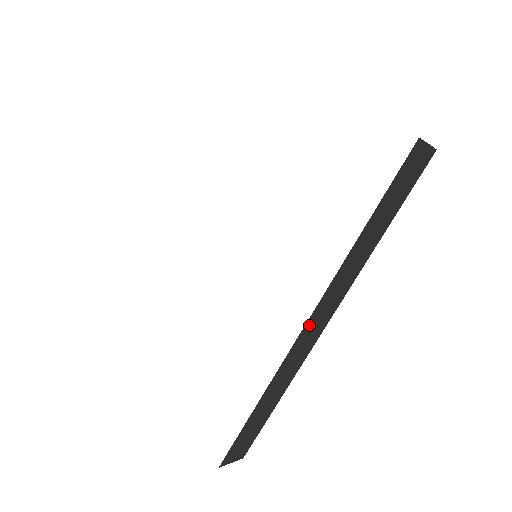
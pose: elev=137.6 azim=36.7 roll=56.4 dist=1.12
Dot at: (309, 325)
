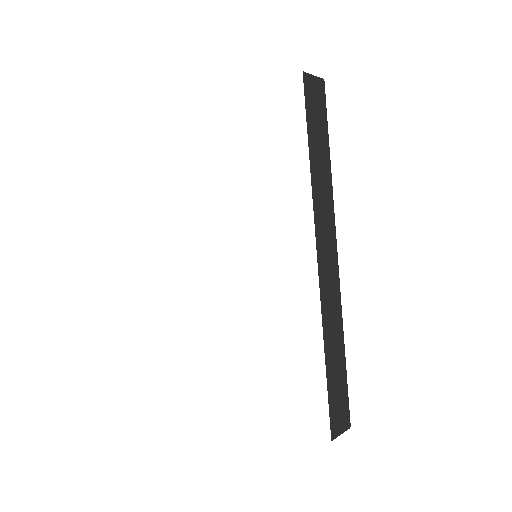
Dot at: (321, 257)
